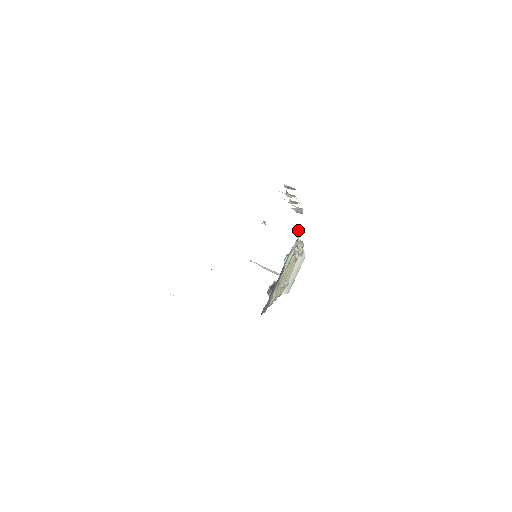
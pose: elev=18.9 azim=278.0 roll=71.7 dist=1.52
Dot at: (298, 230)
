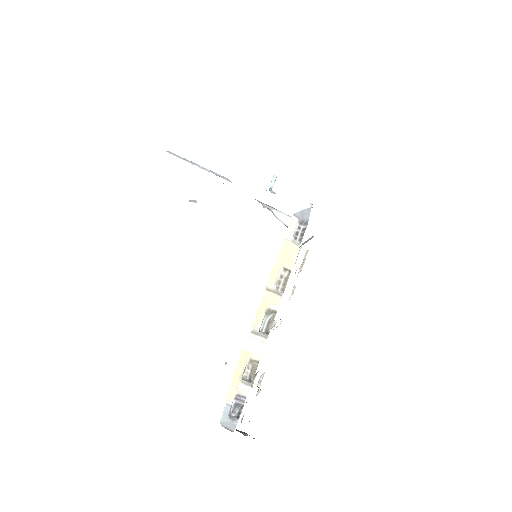
Dot at: (260, 379)
